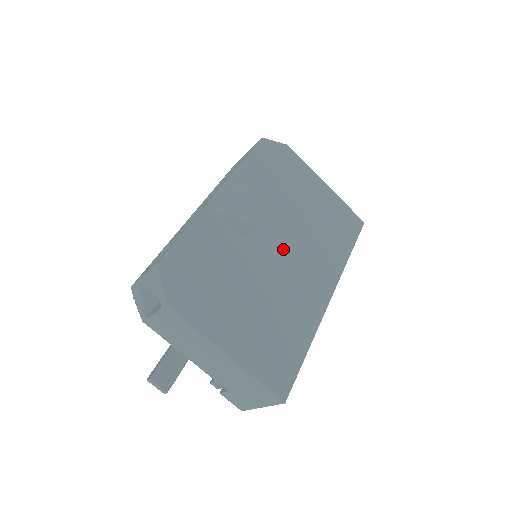
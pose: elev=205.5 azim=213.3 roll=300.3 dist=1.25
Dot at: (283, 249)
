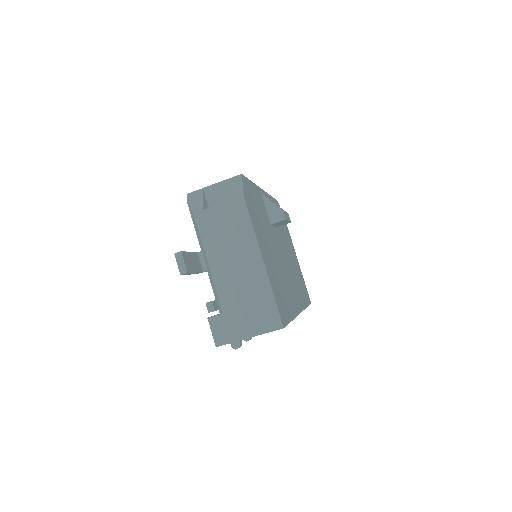
Dot at: (284, 256)
